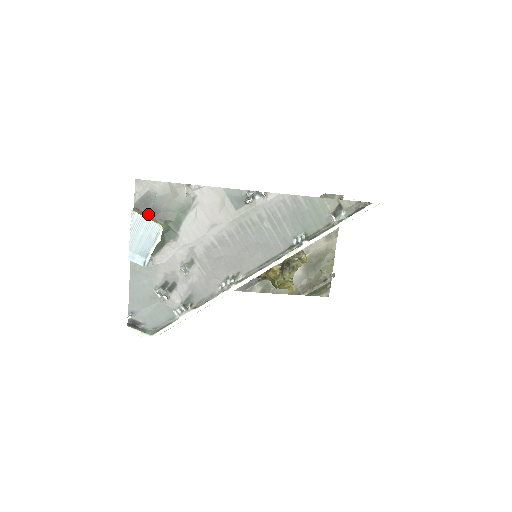
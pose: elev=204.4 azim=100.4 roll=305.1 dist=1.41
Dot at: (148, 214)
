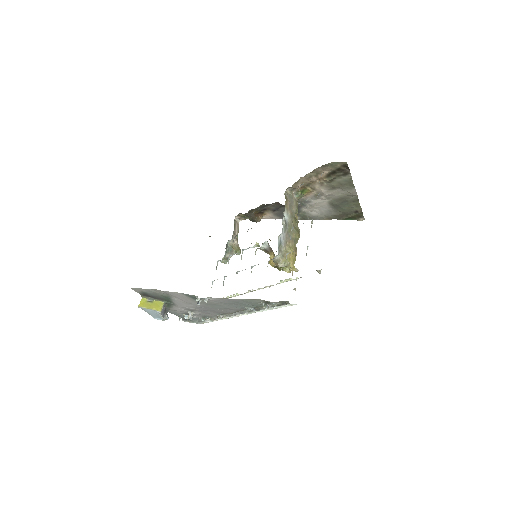
Dot at: (151, 298)
